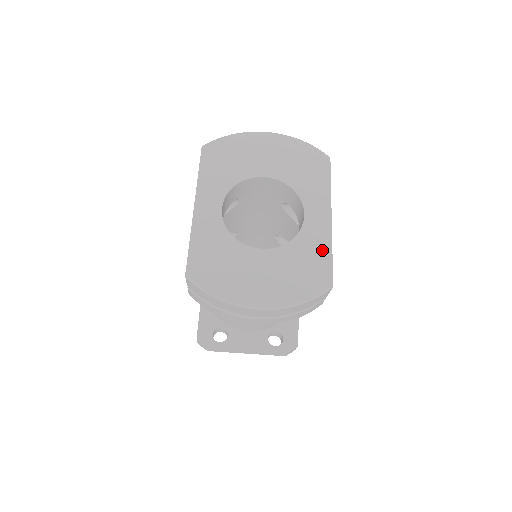
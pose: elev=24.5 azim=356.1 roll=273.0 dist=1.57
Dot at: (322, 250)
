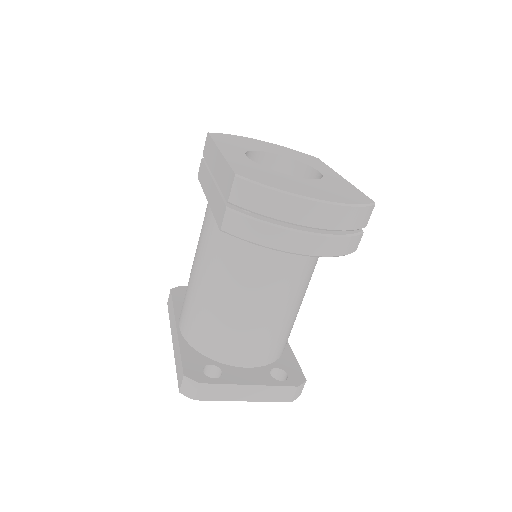
Dot at: (350, 187)
